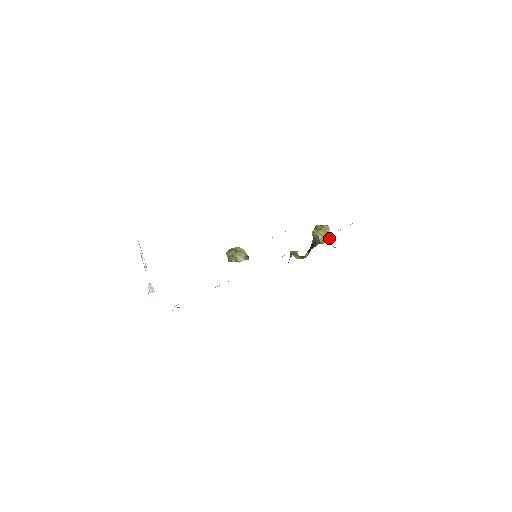
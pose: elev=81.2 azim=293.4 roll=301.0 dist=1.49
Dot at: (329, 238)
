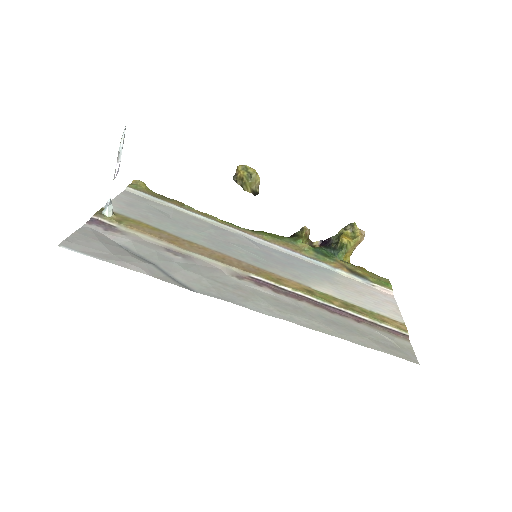
Dot at: occluded
